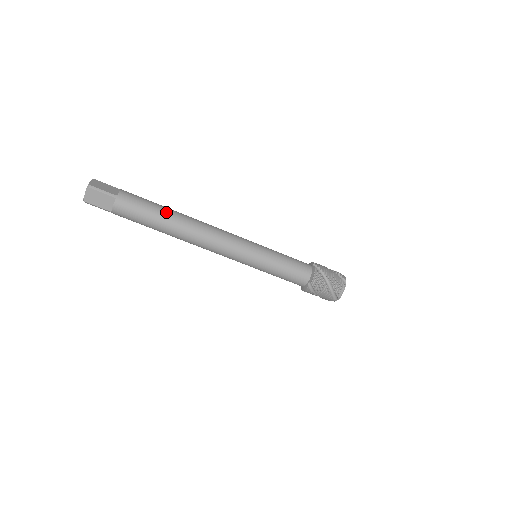
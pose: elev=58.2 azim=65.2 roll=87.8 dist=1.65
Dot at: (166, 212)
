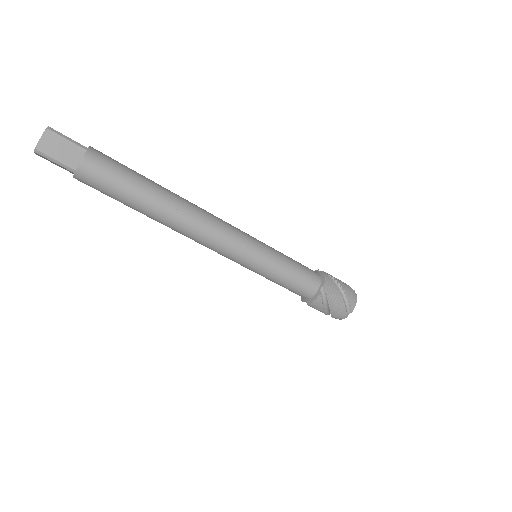
Dot at: (142, 201)
